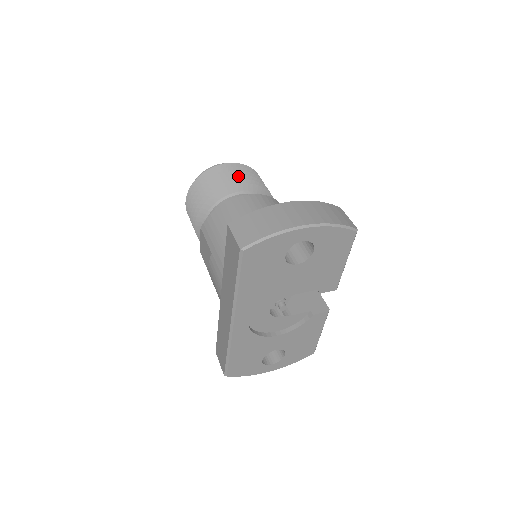
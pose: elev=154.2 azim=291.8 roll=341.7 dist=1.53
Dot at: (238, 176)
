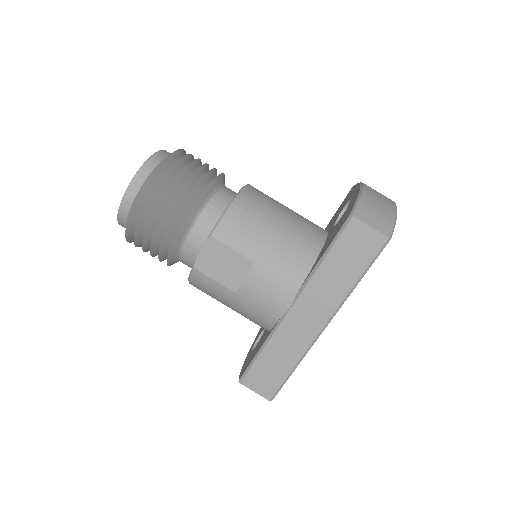
Dot at: (205, 165)
